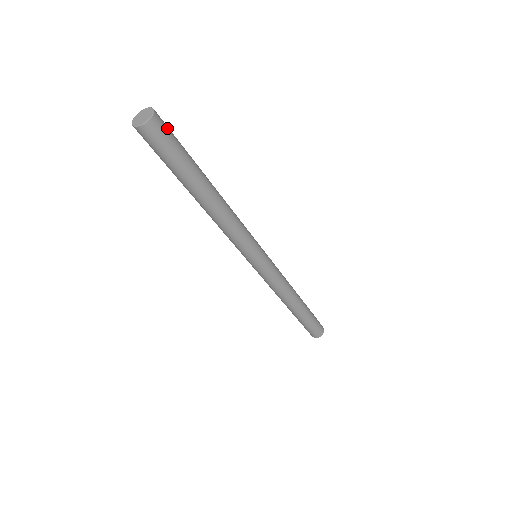
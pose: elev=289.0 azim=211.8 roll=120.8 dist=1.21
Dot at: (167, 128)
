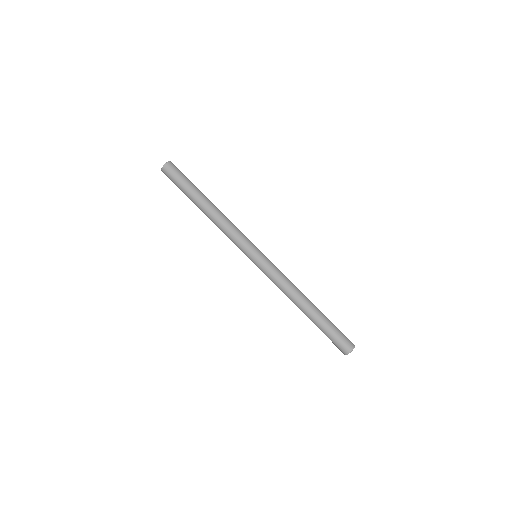
Dot at: (177, 169)
